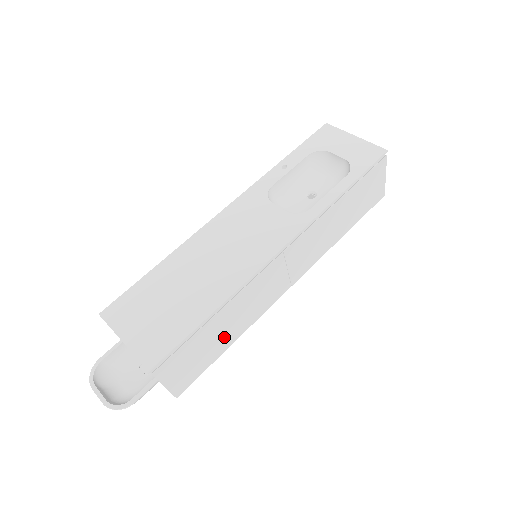
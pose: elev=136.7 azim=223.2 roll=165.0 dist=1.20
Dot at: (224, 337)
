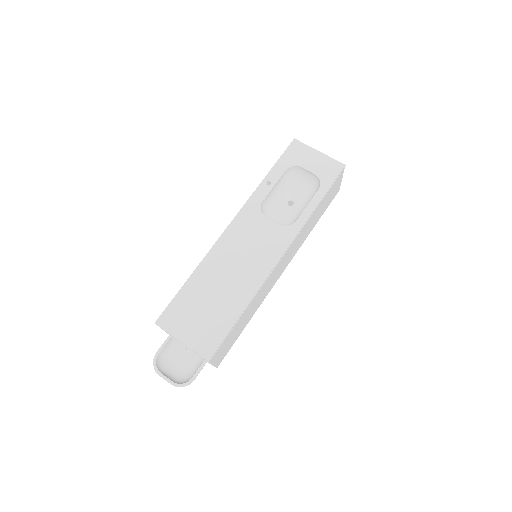
Dot at: (245, 322)
